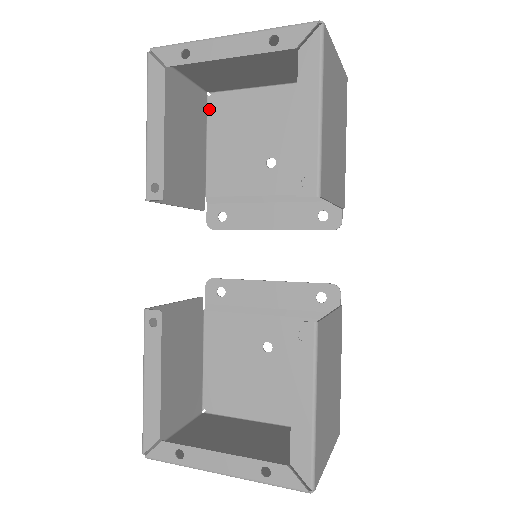
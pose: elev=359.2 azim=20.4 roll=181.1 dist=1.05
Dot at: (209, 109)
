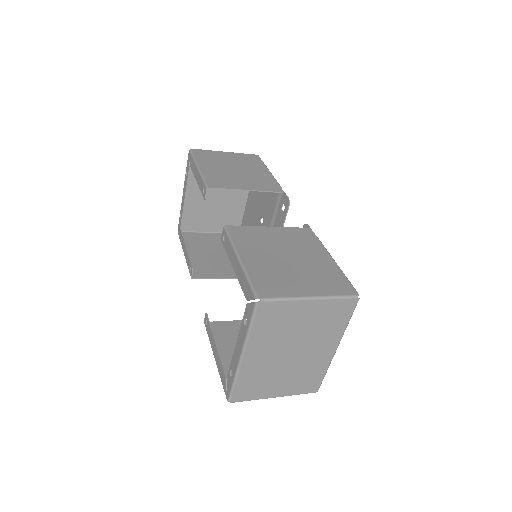
Dot at: occluded
